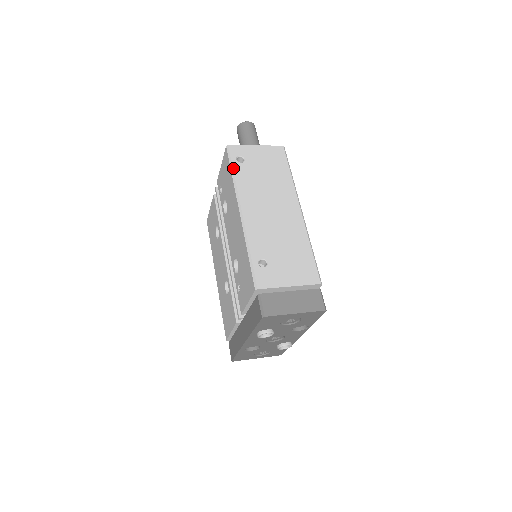
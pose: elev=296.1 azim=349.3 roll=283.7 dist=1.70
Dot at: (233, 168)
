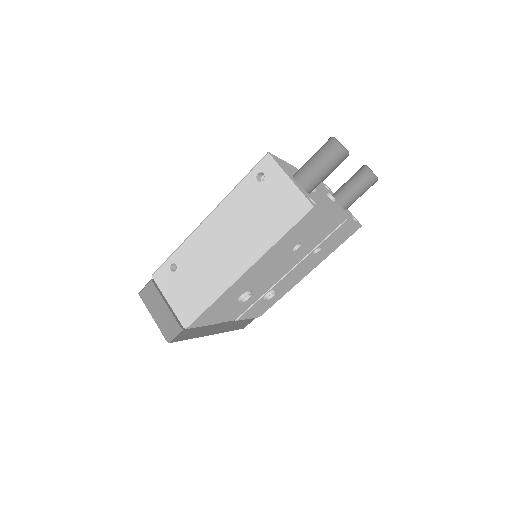
Dot at: (244, 178)
